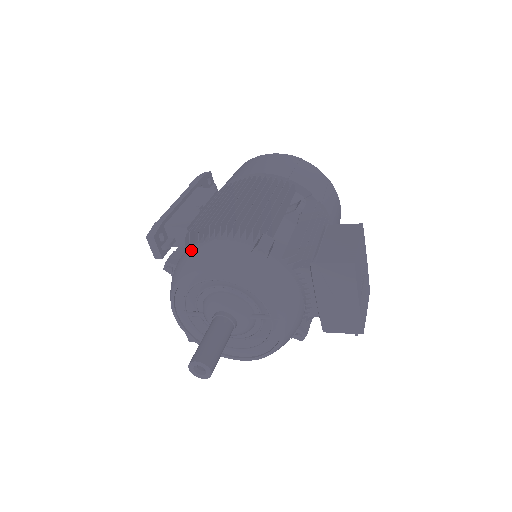
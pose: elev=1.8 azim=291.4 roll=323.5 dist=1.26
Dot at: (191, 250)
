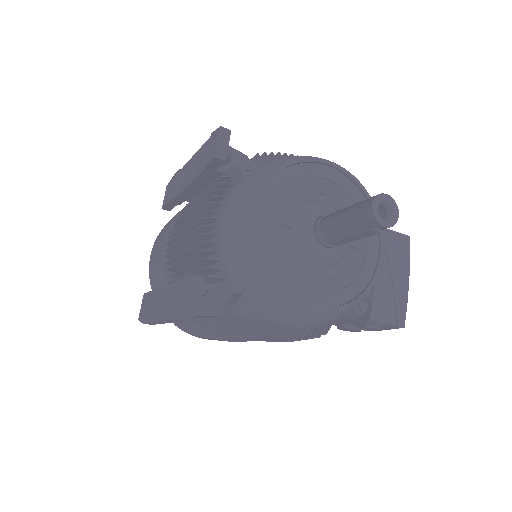
Dot at: occluded
